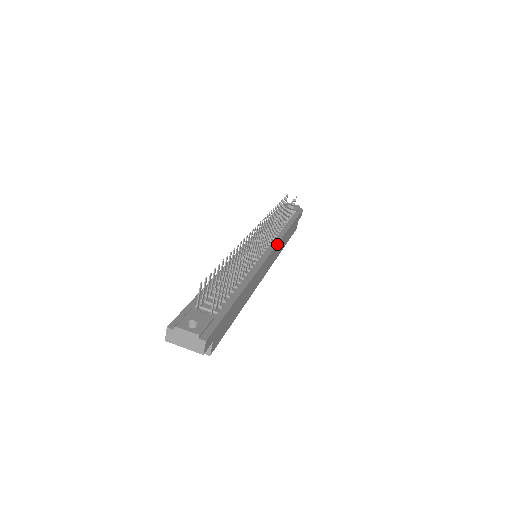
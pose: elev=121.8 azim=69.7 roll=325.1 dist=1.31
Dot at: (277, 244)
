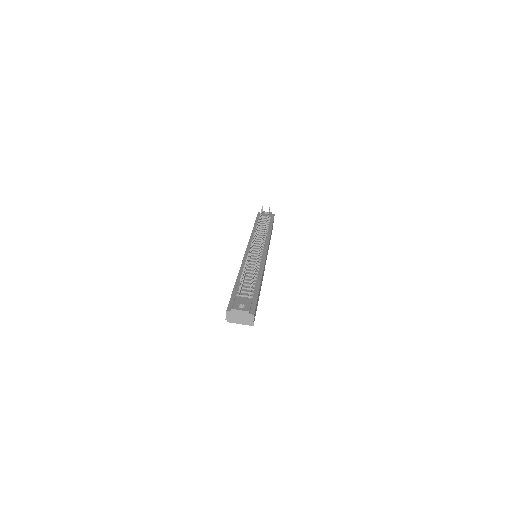
Dot at: (268, 245)
